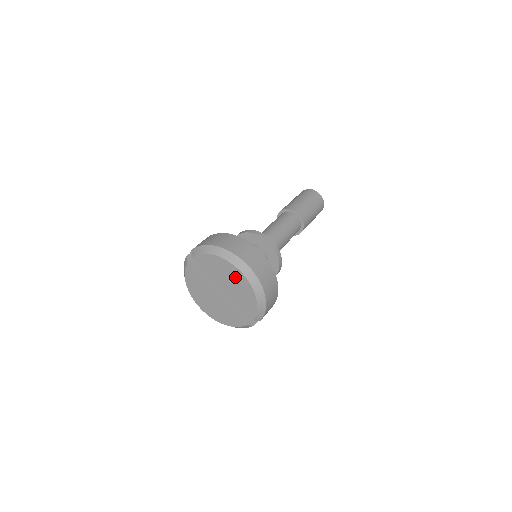
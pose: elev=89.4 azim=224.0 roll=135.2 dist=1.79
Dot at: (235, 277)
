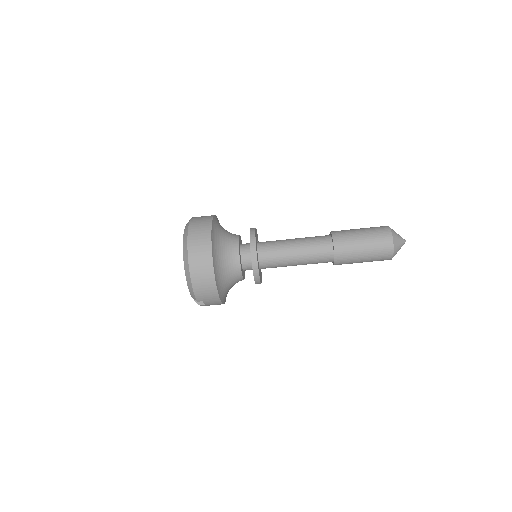
Dot at: occluded
